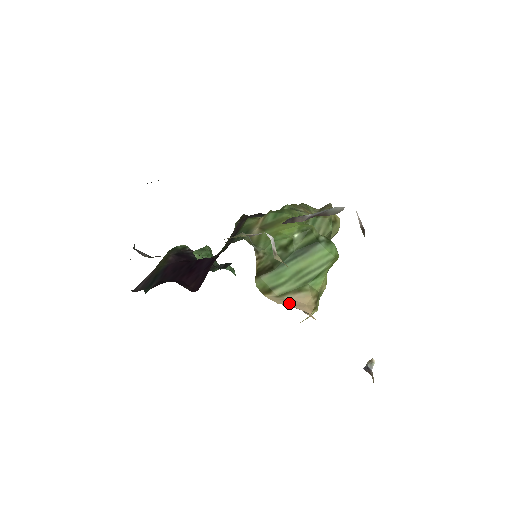
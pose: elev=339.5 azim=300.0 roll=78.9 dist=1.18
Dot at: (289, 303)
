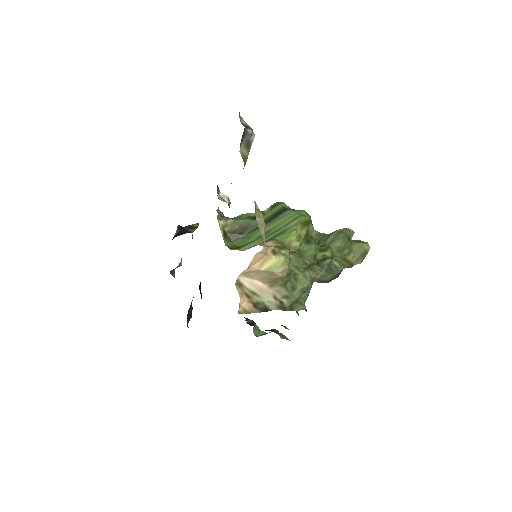
Dot at: occluded
